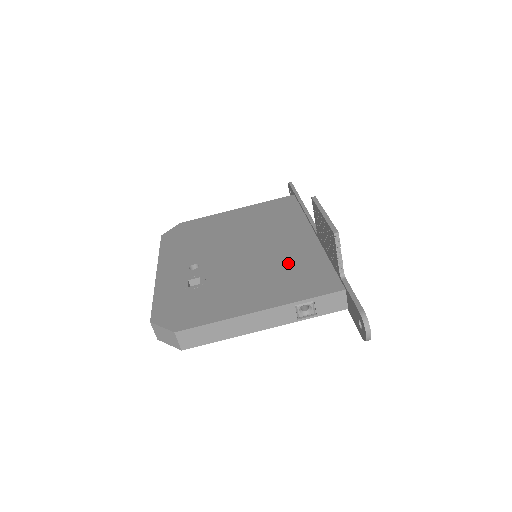
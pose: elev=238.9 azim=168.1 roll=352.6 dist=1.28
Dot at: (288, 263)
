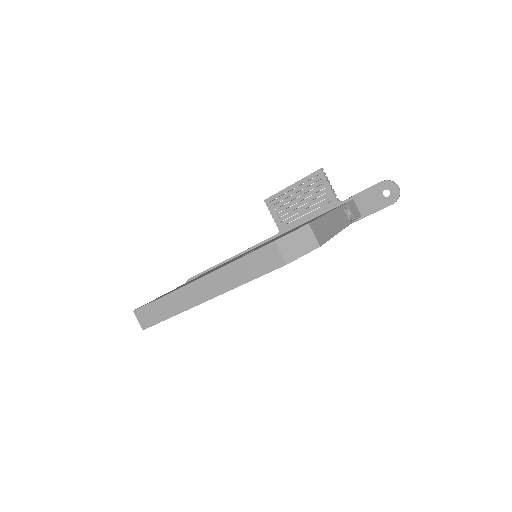
Dot at: occluded
